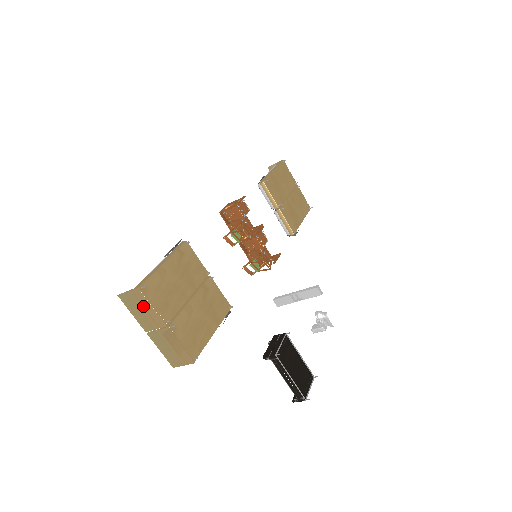
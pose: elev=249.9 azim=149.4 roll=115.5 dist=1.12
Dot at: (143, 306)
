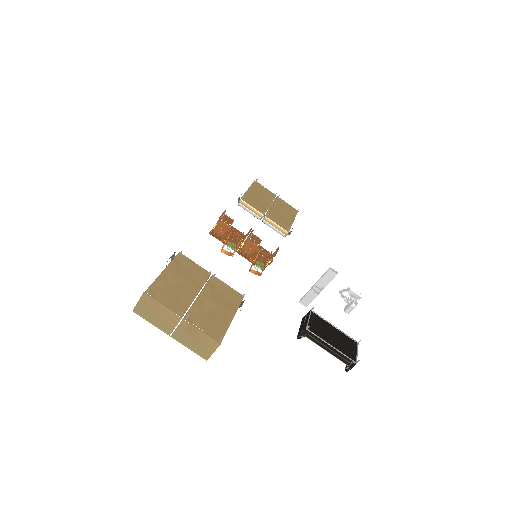
Dot at: (155, 309)
